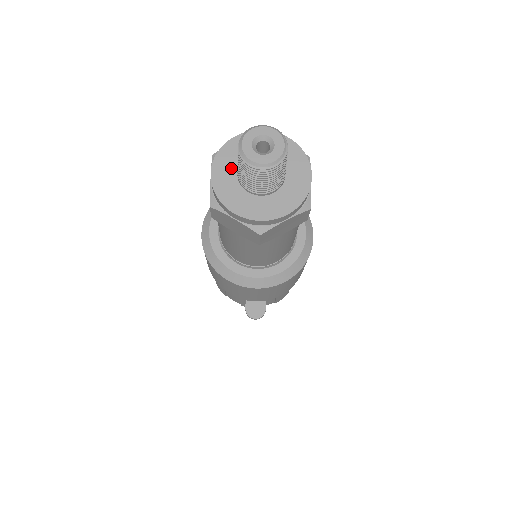
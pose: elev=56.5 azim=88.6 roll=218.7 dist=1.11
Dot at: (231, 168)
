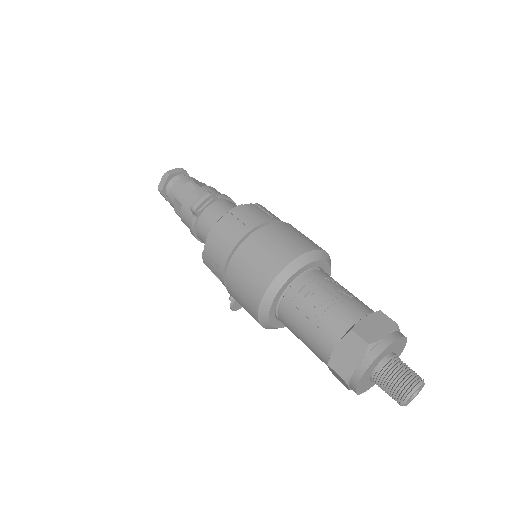
Dot at: (375, 366)
